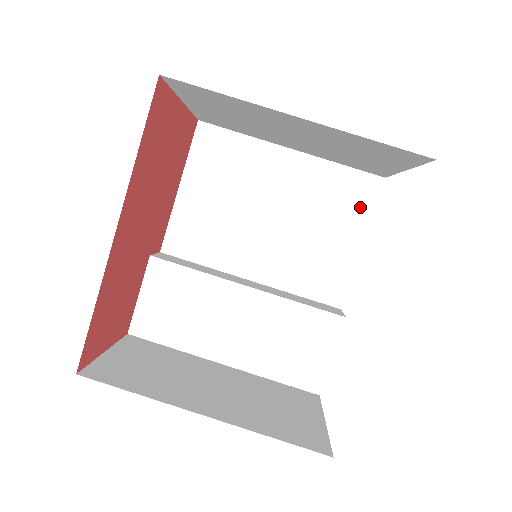
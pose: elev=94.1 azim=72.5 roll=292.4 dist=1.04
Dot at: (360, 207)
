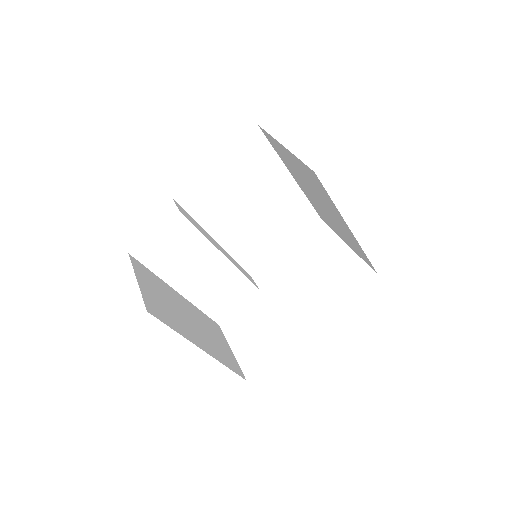
Dot at: (300, 229)
